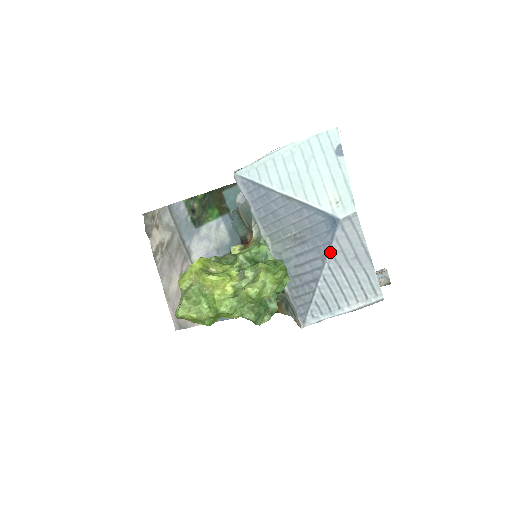
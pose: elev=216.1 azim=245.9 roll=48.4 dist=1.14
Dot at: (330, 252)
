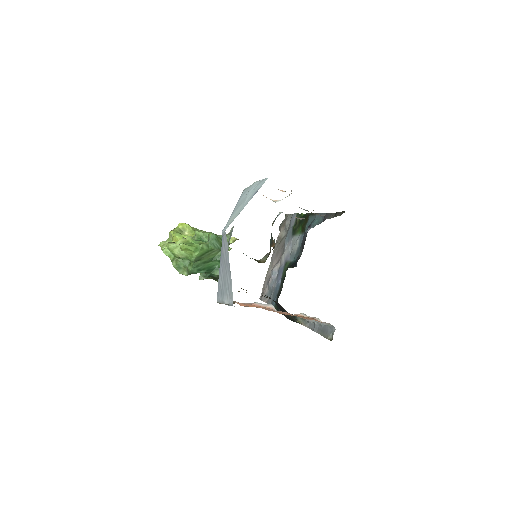
Dot at: (221, 253)
